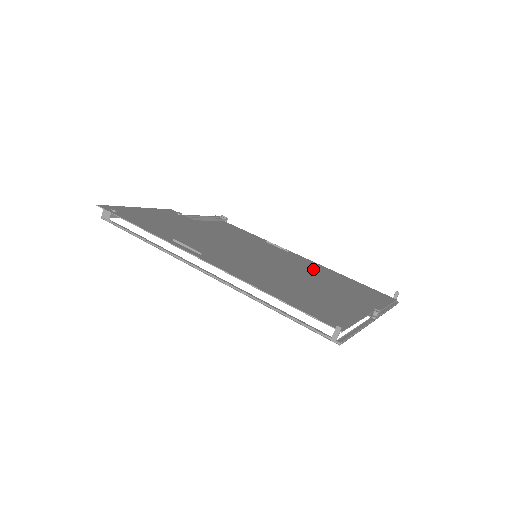
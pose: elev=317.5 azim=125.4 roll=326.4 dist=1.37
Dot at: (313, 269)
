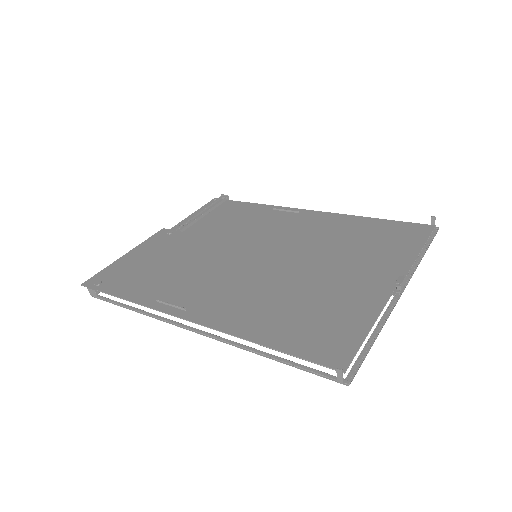
Dot at: (327, 231)
